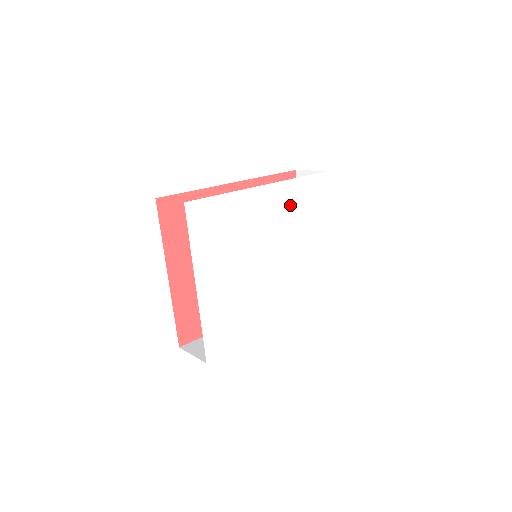
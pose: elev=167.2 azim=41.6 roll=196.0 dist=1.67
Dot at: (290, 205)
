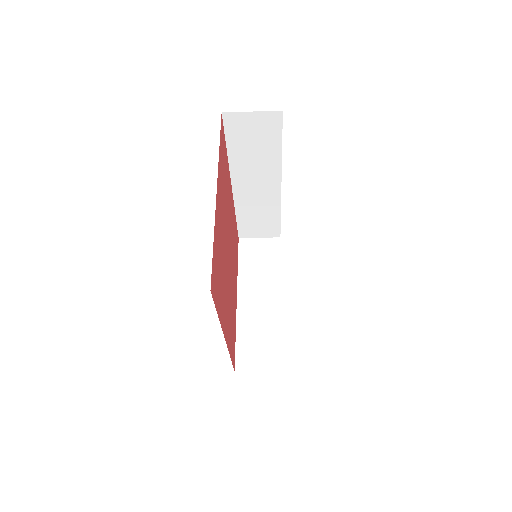
Dot at: occluded
